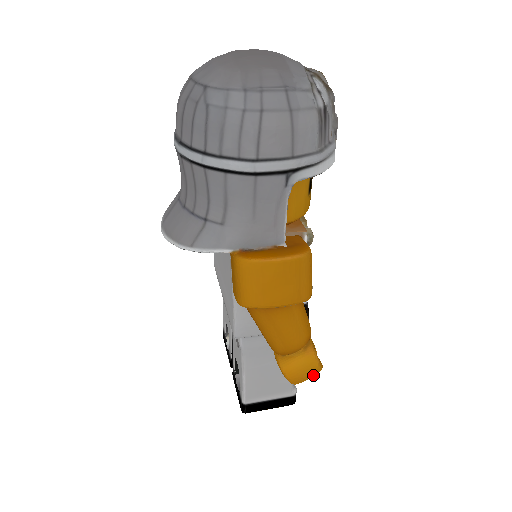
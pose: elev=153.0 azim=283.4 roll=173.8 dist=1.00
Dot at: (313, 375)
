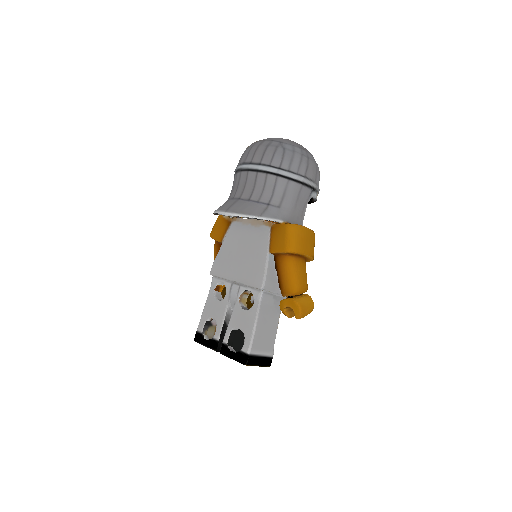
Dot at: (310, 311)
